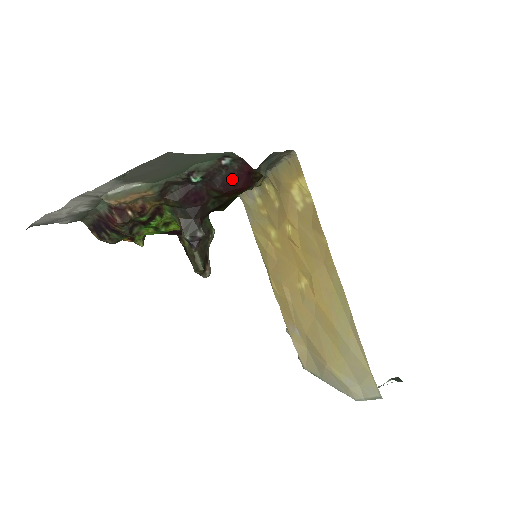
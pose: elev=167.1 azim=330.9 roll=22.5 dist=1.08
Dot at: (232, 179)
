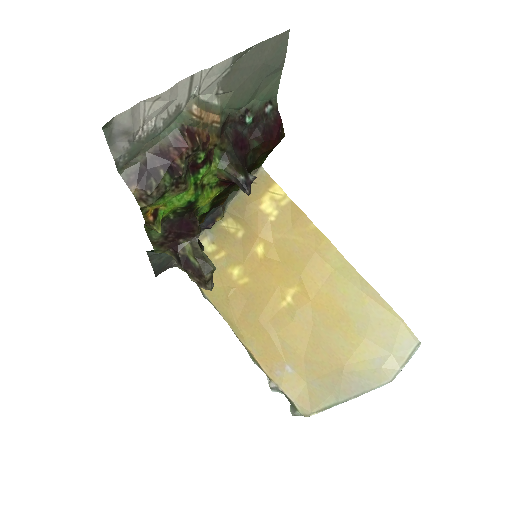
Dot at: (269, 129)
